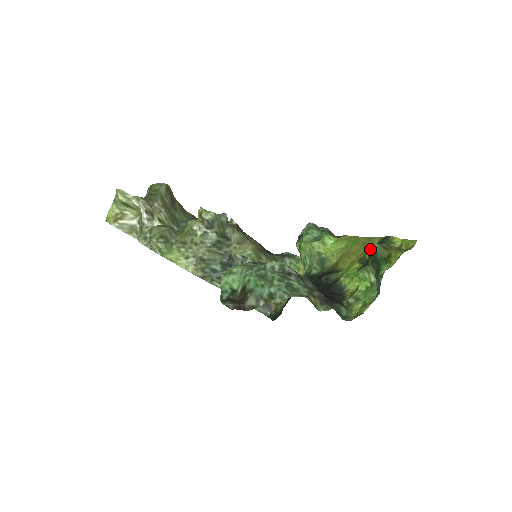
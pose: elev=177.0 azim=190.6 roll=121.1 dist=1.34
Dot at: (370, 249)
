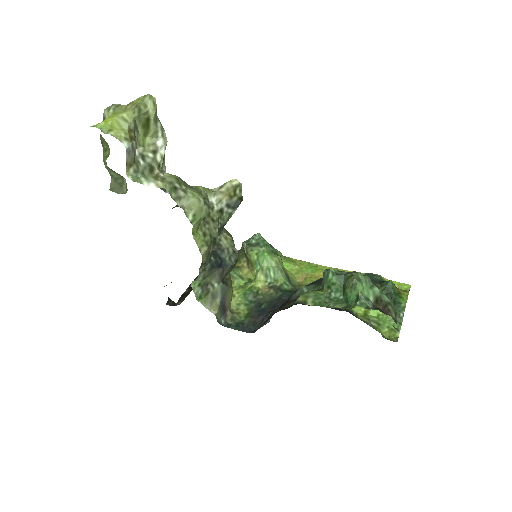
Dot at: occluded
